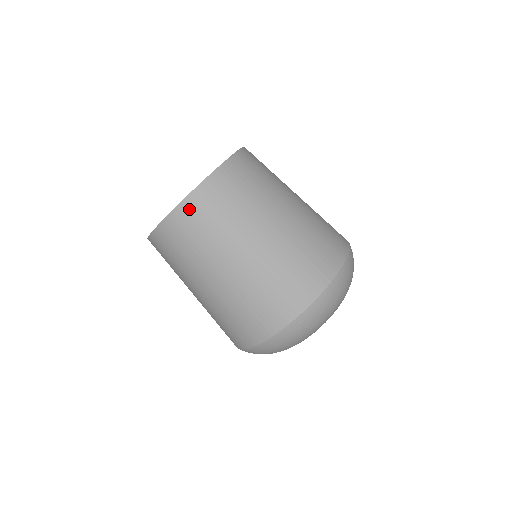
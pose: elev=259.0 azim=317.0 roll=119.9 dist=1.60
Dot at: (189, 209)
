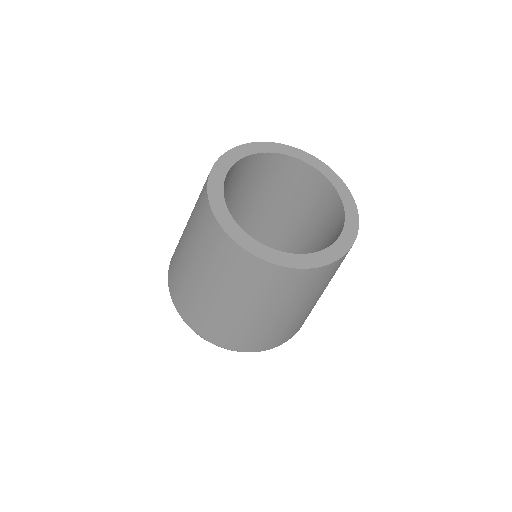
Dot at: (259, 267)
